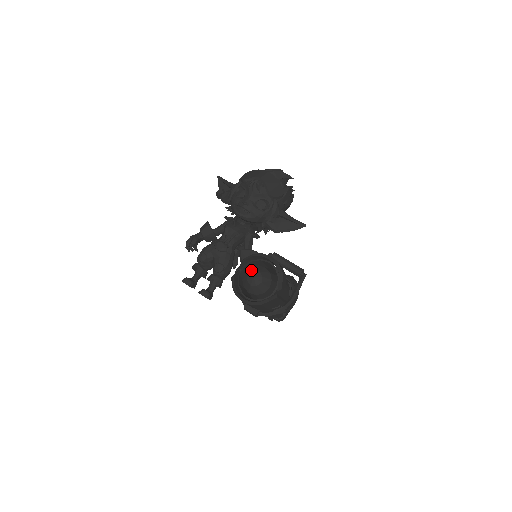
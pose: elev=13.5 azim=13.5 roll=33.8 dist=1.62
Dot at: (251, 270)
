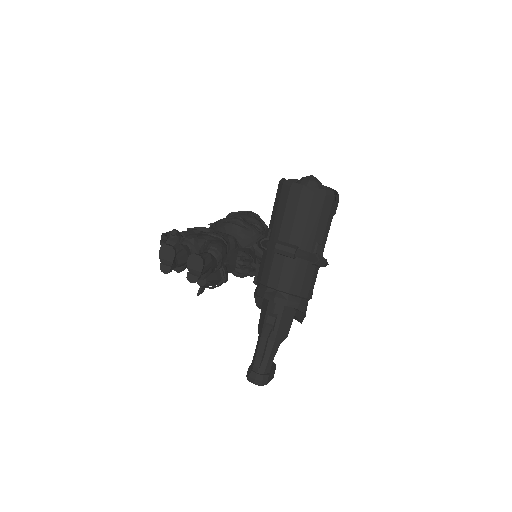
Dot at: occluded
